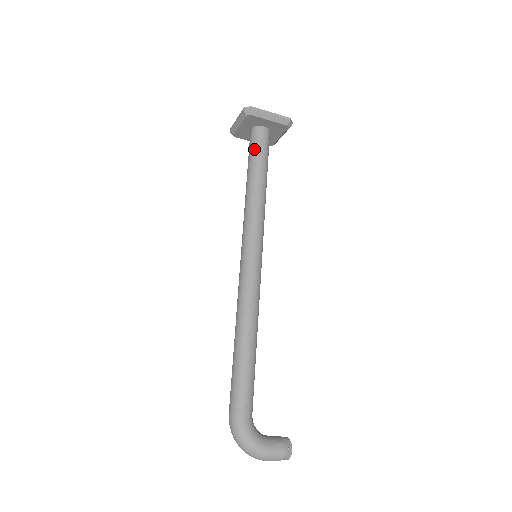
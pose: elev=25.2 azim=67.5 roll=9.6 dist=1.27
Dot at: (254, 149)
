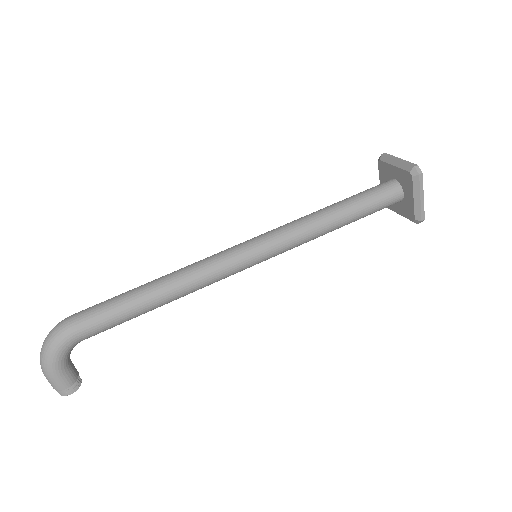
Dot at: (374, 196)
